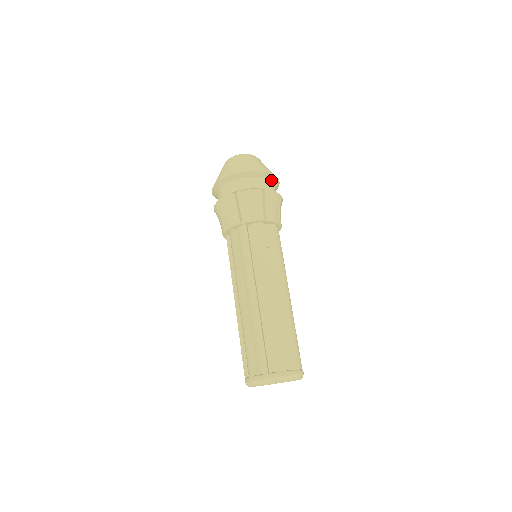
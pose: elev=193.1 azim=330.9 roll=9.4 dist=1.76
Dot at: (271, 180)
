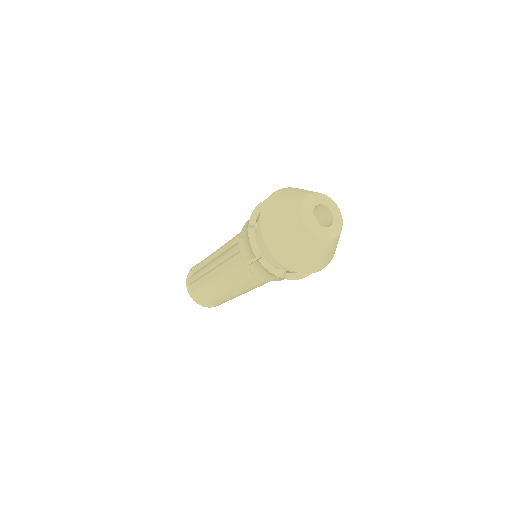
Dot at: occluded
